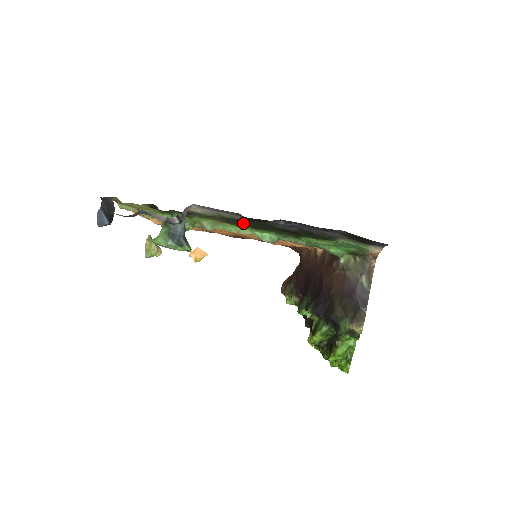
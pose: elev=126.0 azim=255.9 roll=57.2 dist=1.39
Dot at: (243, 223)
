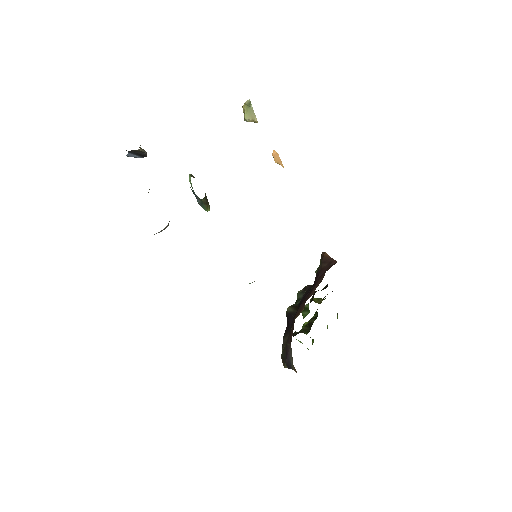
Dot at: occluded
